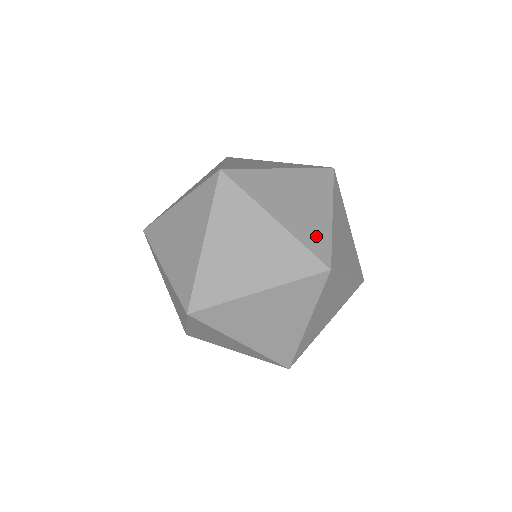
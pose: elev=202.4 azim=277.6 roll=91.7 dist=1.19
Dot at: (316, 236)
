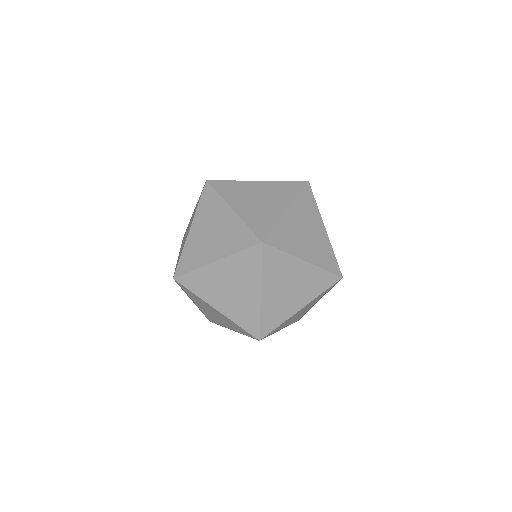
Dot at: occluded
